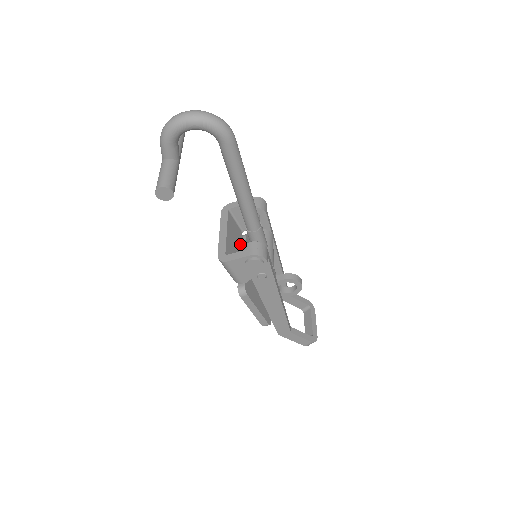
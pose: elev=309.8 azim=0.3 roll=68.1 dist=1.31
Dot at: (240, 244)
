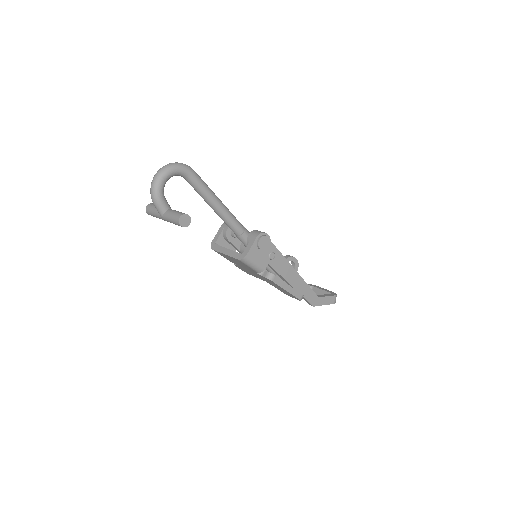
Dot at: occluded
